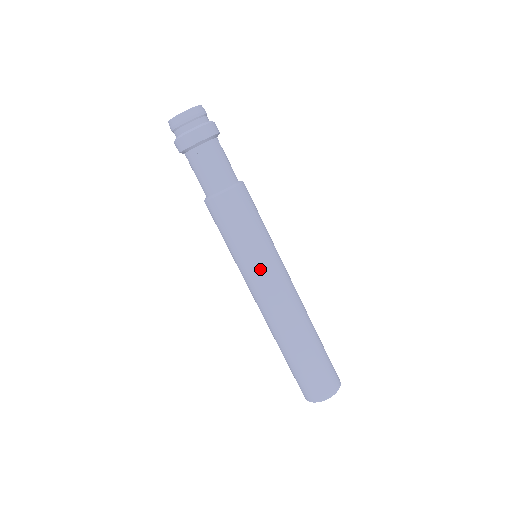
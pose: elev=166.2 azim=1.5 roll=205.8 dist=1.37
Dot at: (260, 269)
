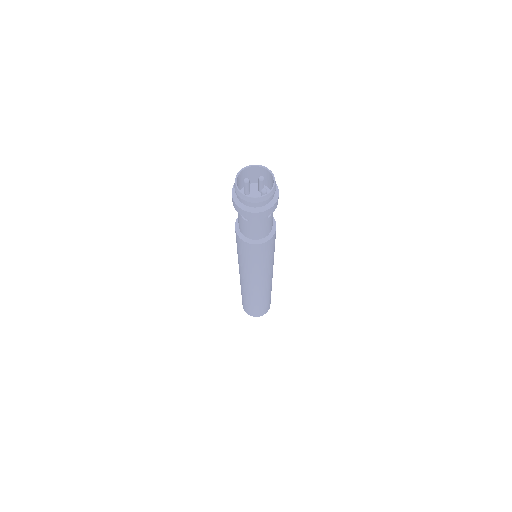
Dot at: (245, 272)
